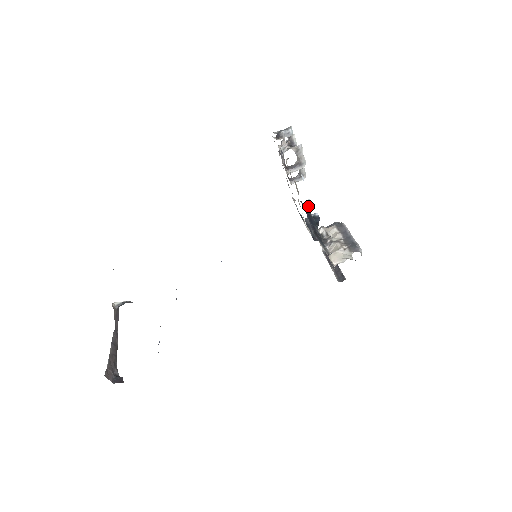
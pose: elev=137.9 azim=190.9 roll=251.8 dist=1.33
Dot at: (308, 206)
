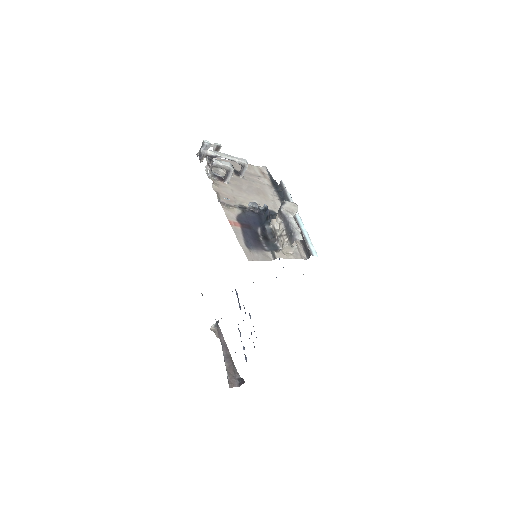
Dot at: (253, 208)
